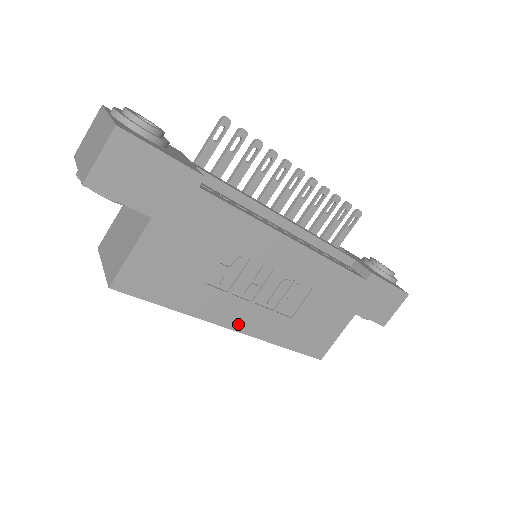
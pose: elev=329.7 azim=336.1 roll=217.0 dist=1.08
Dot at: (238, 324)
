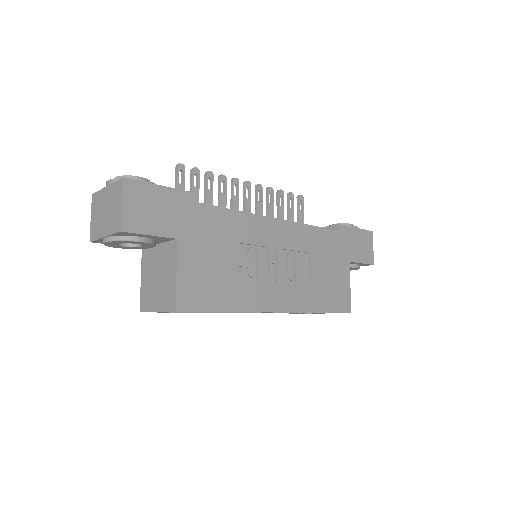
Dot at: (278, 305)
